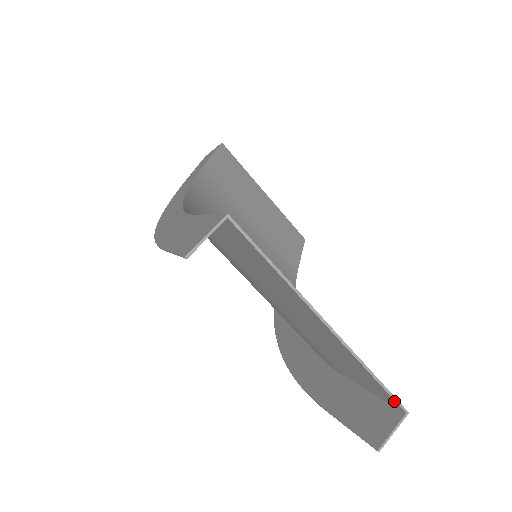
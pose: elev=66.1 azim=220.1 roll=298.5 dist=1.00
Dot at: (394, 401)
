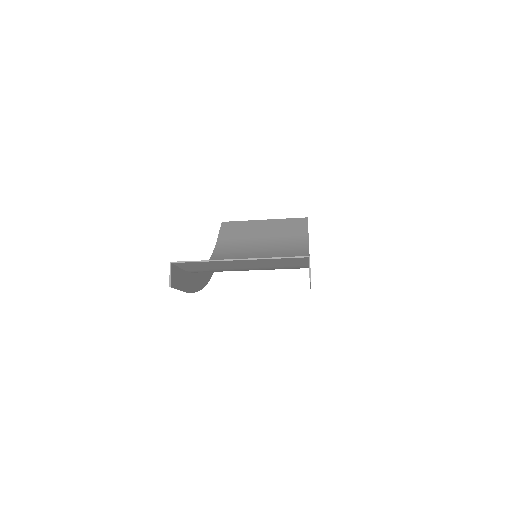
Dot at: (299, 258)
